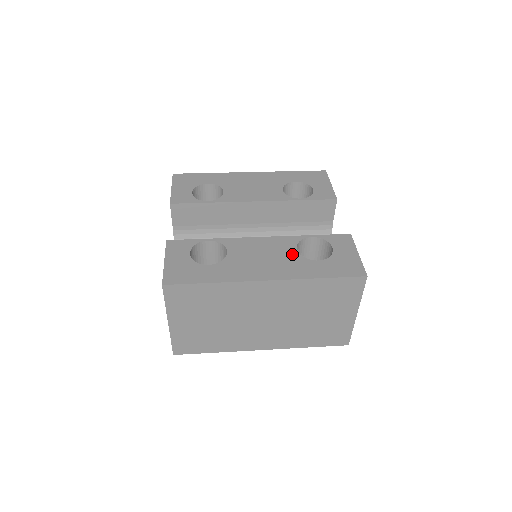
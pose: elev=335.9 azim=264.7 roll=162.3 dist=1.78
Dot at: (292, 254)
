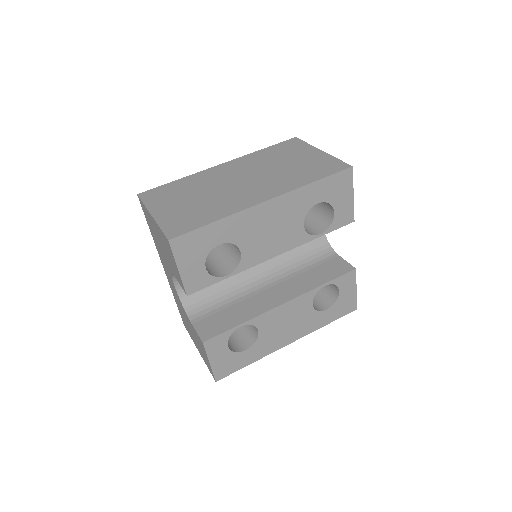
Dot at: (309, 312)
